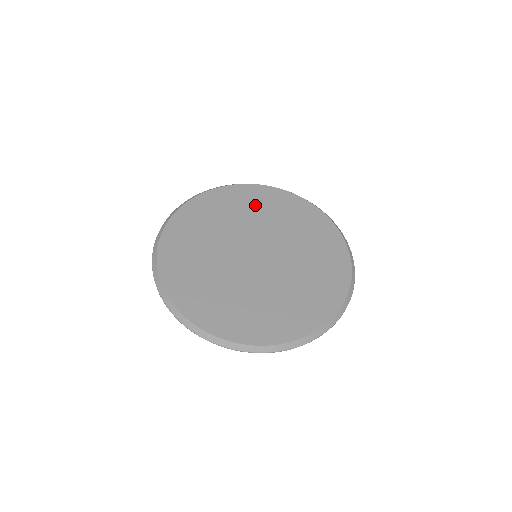
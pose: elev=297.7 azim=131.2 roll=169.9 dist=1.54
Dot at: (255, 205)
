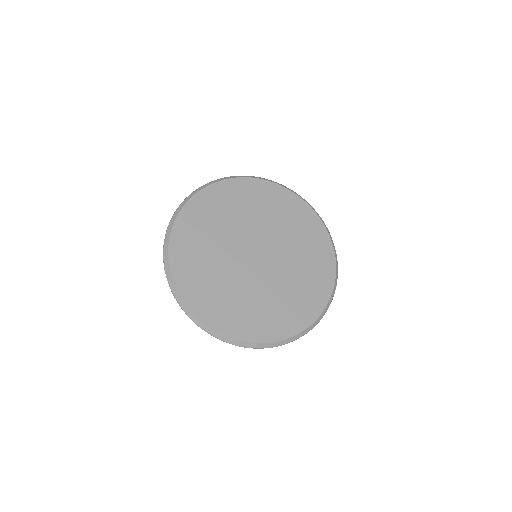
Dot at: (301, 229)
